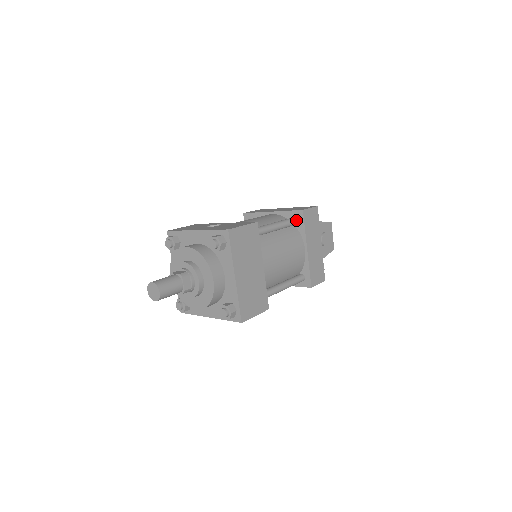
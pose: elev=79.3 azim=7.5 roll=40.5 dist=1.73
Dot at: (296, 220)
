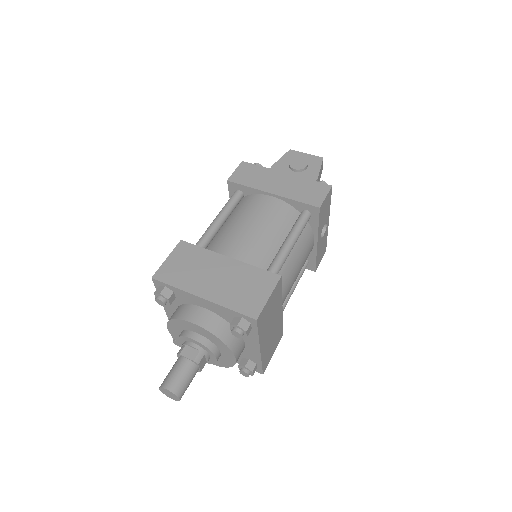
Dot at: (236, 193)
